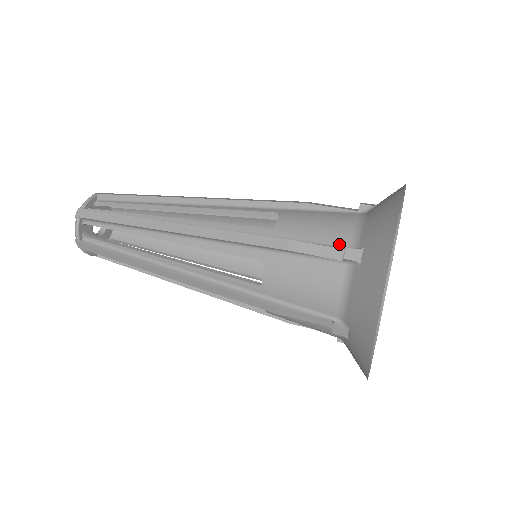
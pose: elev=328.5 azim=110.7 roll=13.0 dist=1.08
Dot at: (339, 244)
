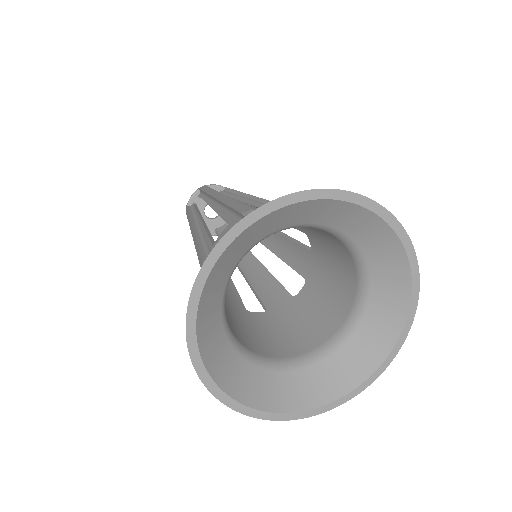
Dot at: occluded
